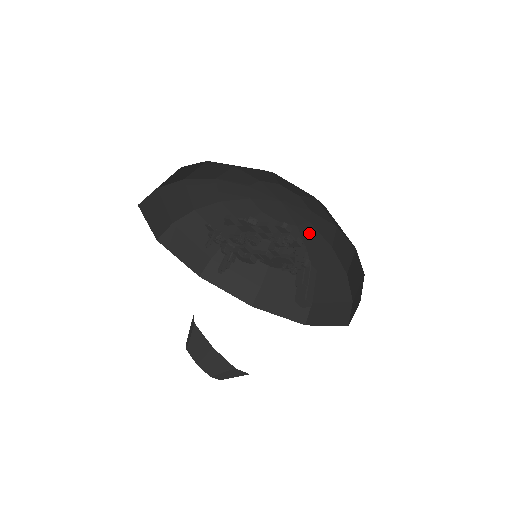
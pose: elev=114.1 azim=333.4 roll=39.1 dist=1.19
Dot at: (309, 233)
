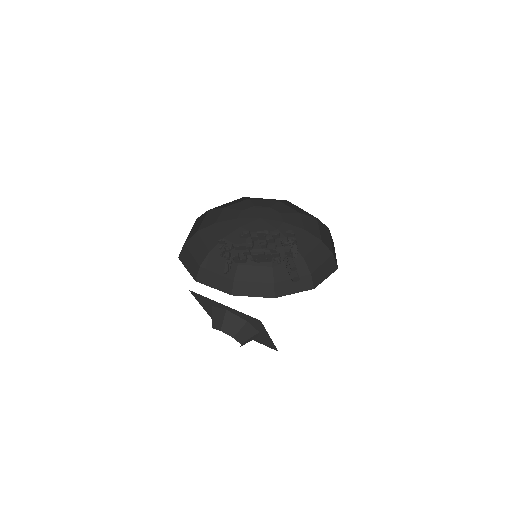
Dot at: occluded
